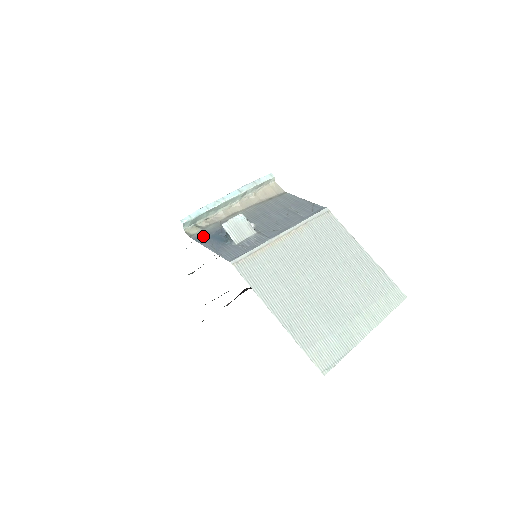
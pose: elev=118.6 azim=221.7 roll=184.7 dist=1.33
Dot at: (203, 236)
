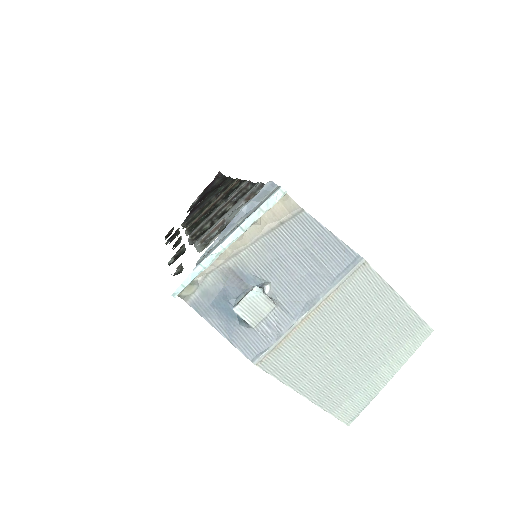
Dot at: (203, 302)
